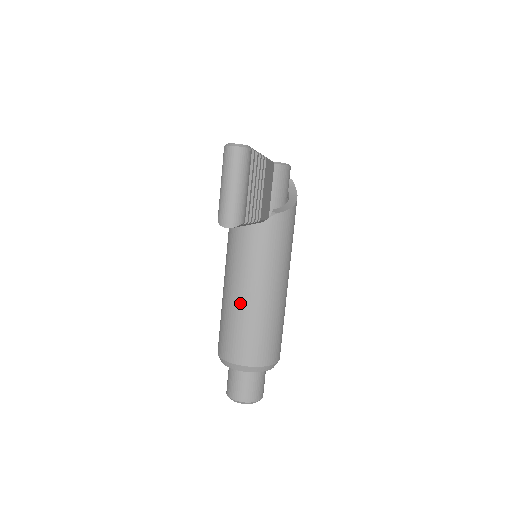
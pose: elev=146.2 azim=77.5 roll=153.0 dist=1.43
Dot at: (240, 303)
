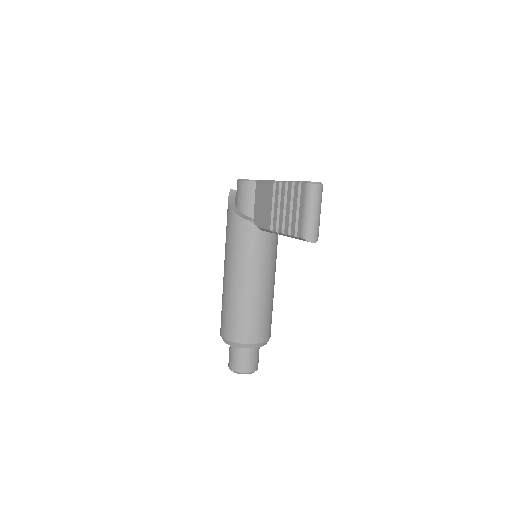
Dot at: (254, 295)
